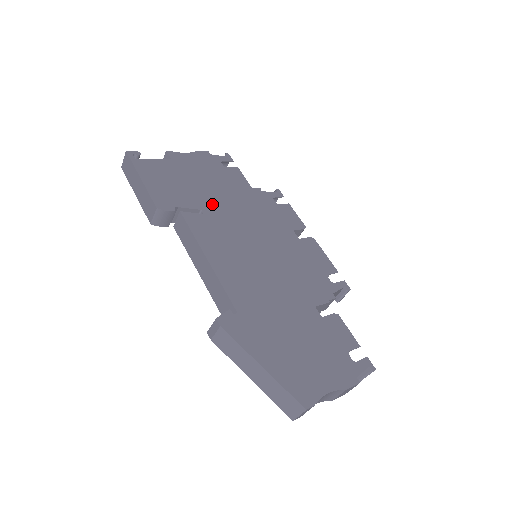
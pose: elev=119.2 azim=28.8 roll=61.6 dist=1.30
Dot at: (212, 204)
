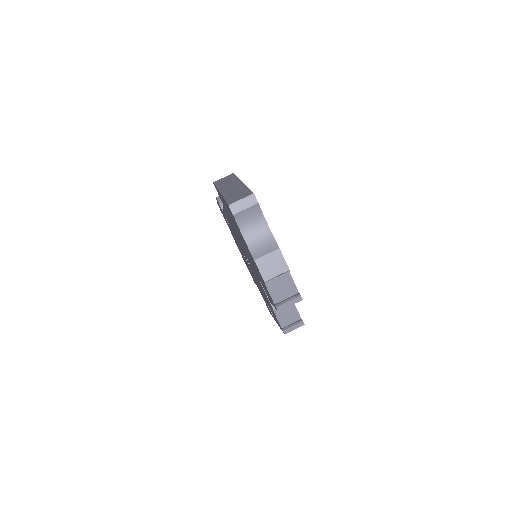
Dot at: occluded
